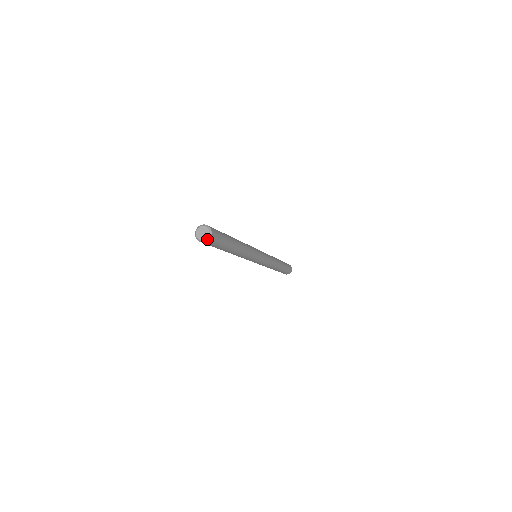
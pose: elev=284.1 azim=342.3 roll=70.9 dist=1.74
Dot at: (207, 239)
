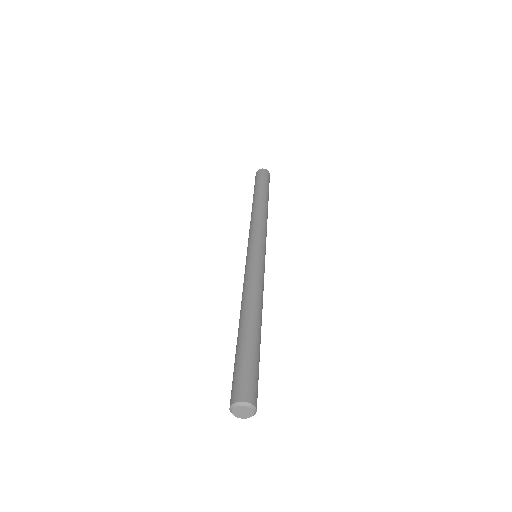
Dot at: (253, 415)
